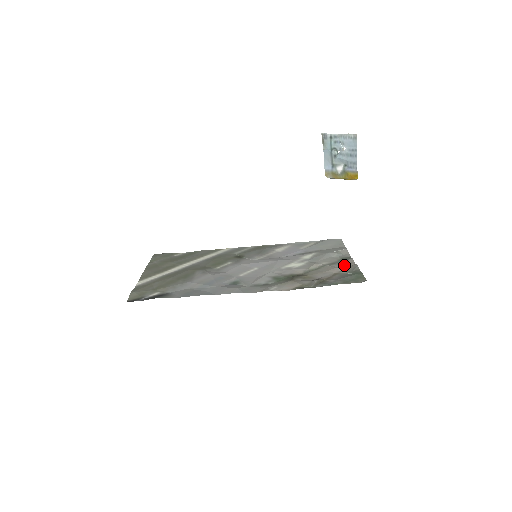
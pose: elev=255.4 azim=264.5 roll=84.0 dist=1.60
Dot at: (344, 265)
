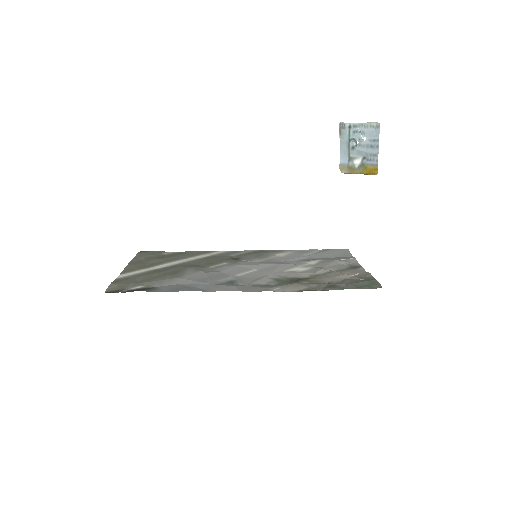
Dot at: (354, 272)
